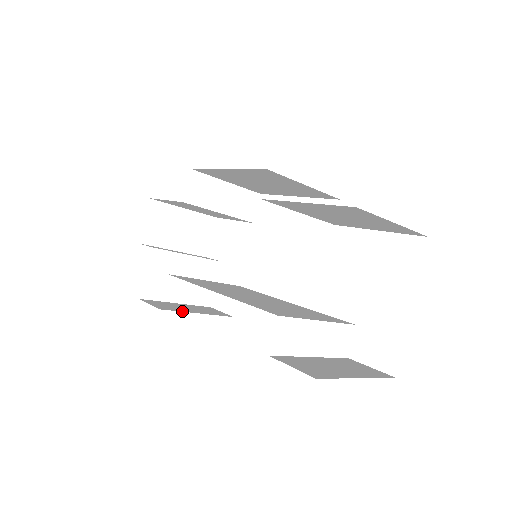
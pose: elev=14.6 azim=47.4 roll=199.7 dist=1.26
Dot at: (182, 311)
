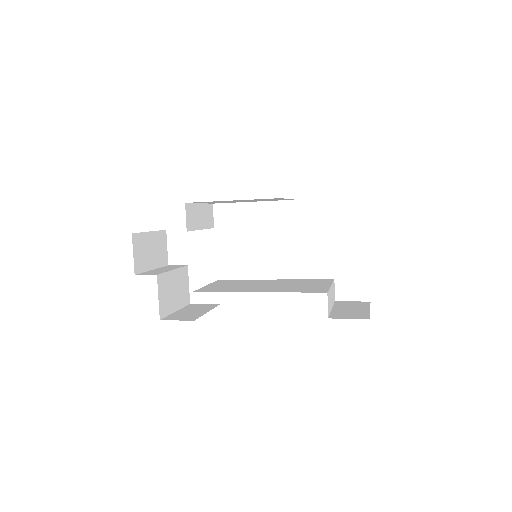
Dot at: (201, 315)
